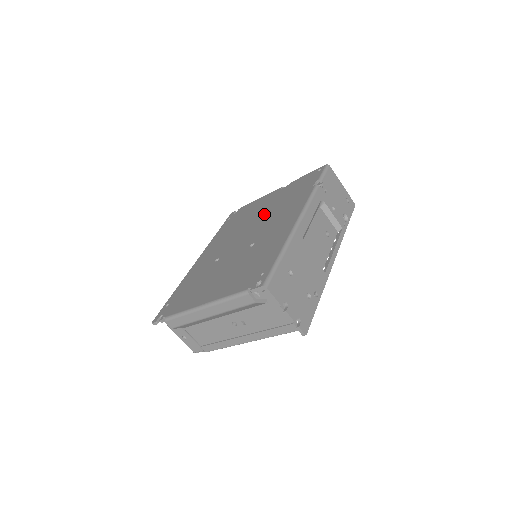
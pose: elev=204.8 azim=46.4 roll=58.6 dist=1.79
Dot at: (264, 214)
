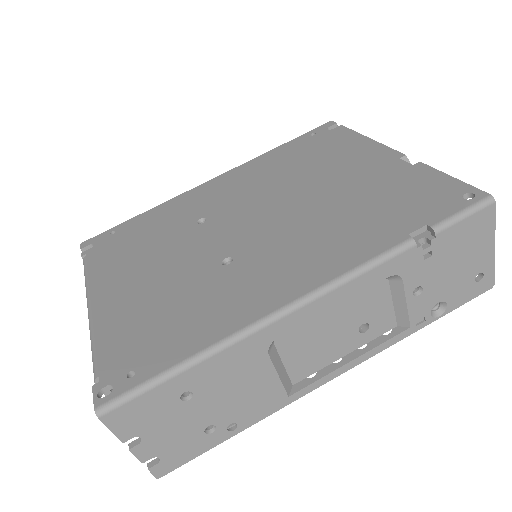
Dot at: (317, 198)
